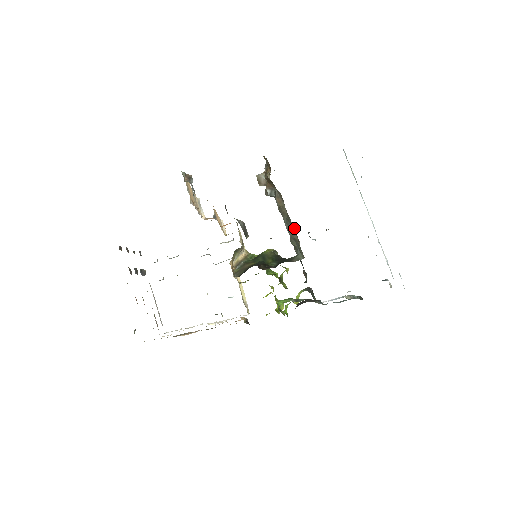
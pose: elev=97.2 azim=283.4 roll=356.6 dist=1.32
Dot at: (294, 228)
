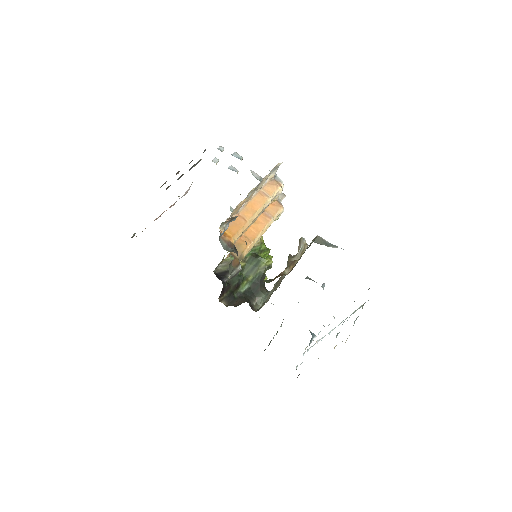
Dot at: occluded
